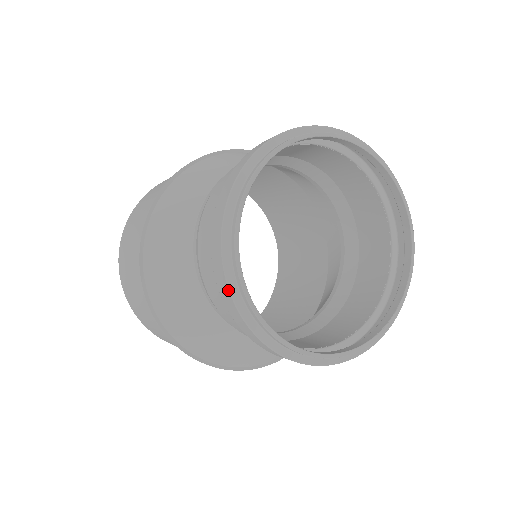
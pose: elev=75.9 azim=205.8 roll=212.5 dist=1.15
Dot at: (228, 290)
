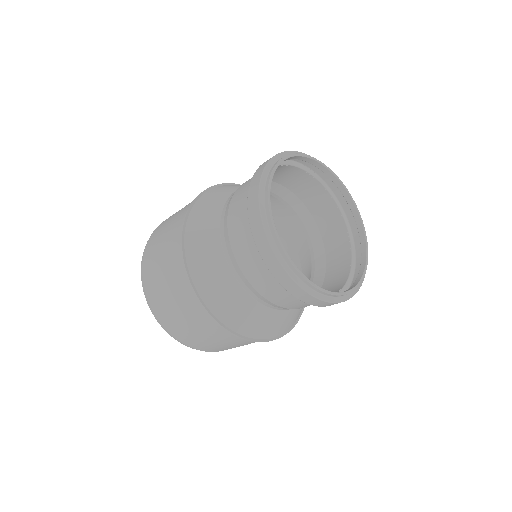
Dot at: (273, 254)
